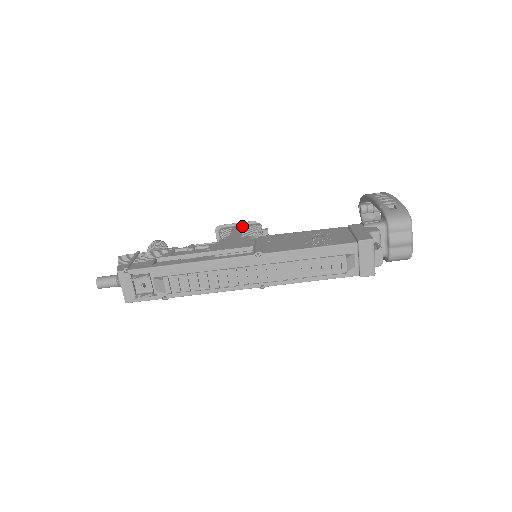
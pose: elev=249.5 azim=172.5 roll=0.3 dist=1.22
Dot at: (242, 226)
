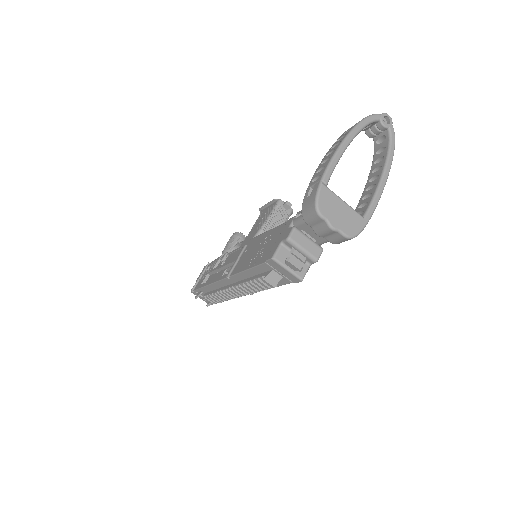
Dot at: (268, 208)
